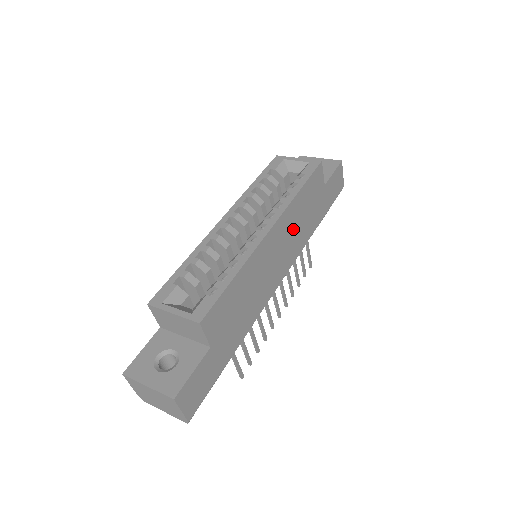
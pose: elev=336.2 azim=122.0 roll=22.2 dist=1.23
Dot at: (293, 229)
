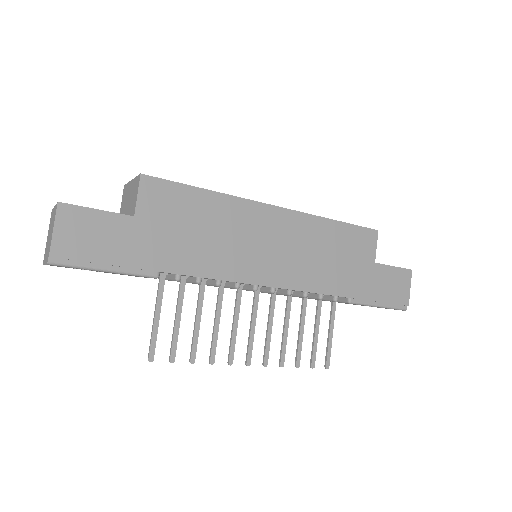
Dot at: (308, 249)
